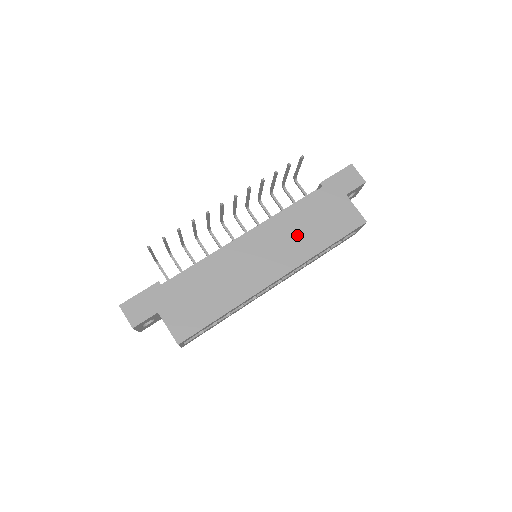
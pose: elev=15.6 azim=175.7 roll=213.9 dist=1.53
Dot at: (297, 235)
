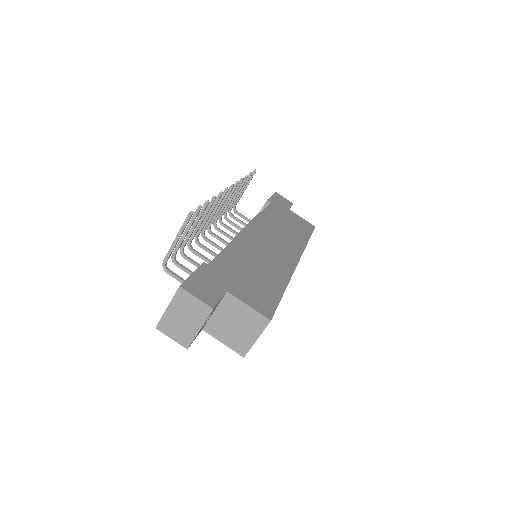
Dot at: (283, 231)
